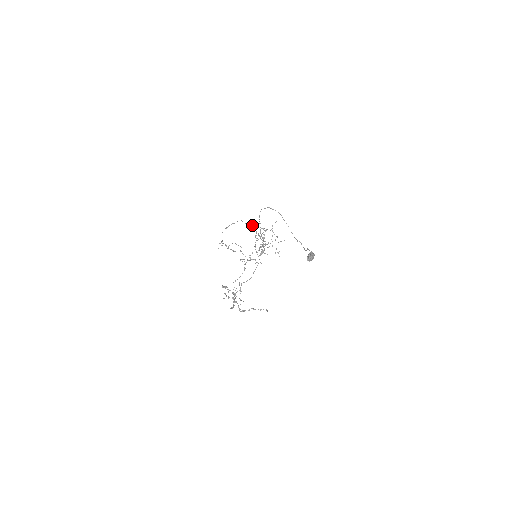
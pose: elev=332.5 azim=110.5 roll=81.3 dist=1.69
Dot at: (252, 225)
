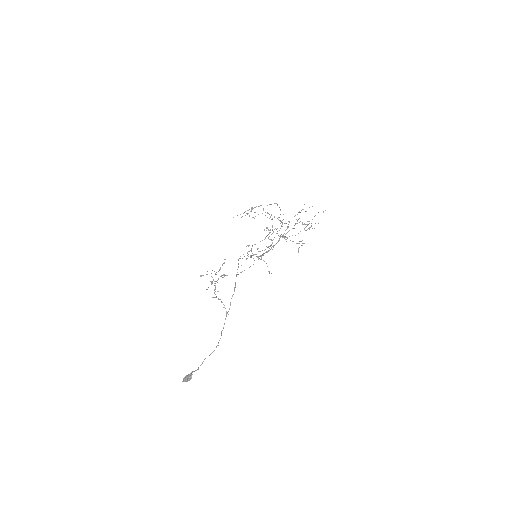
Dot at: occluded
